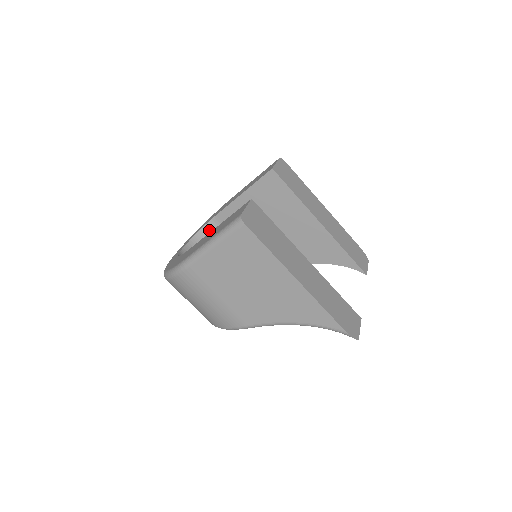
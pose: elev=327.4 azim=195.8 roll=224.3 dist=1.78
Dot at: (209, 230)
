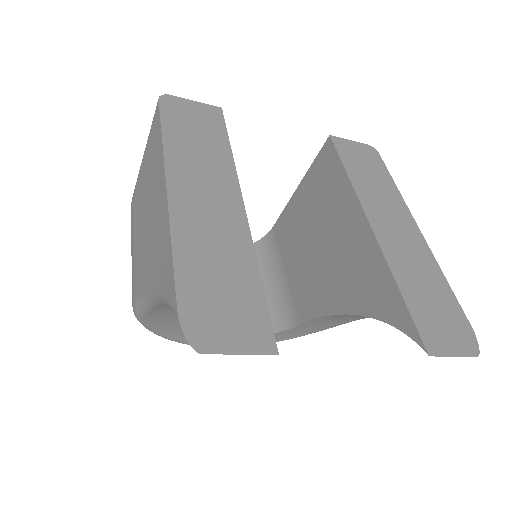
Dot at: (261, 247)
